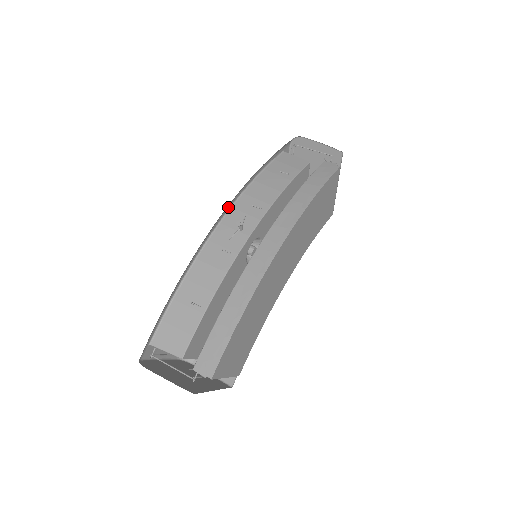
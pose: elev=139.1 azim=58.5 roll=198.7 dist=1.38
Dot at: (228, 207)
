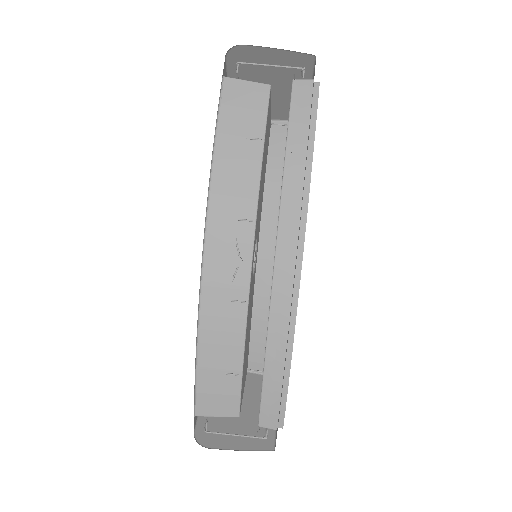
Dot at: occluded
